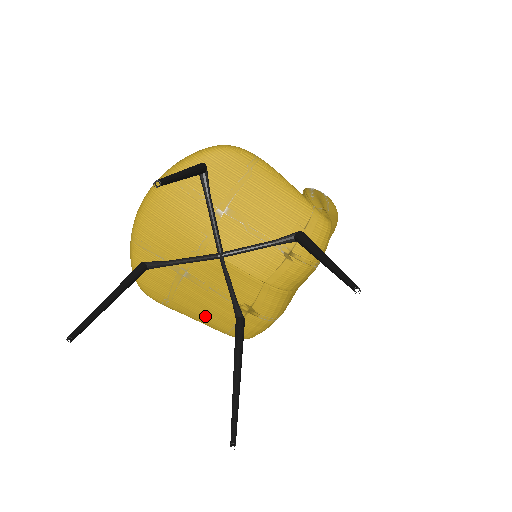
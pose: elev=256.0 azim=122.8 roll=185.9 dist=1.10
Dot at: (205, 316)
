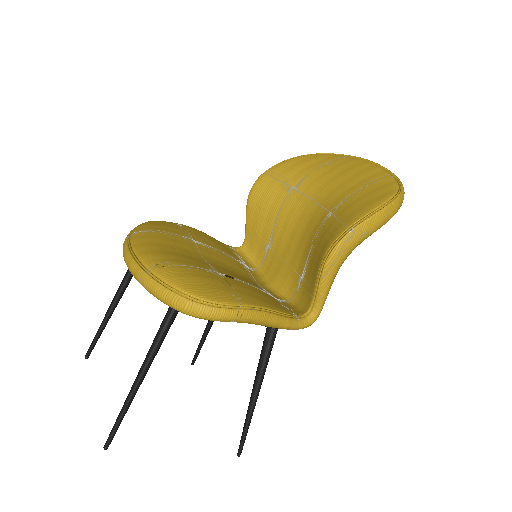
Dot at: occluded
